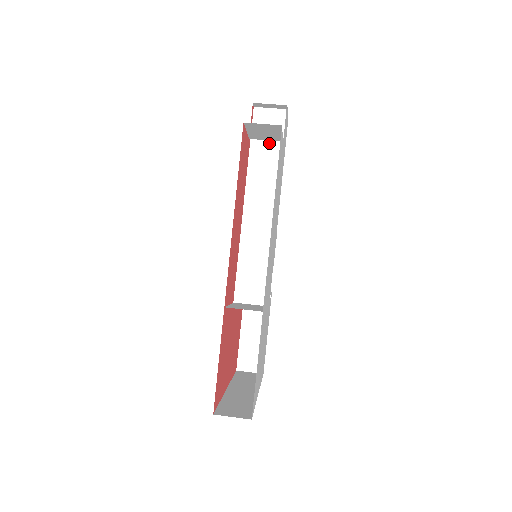
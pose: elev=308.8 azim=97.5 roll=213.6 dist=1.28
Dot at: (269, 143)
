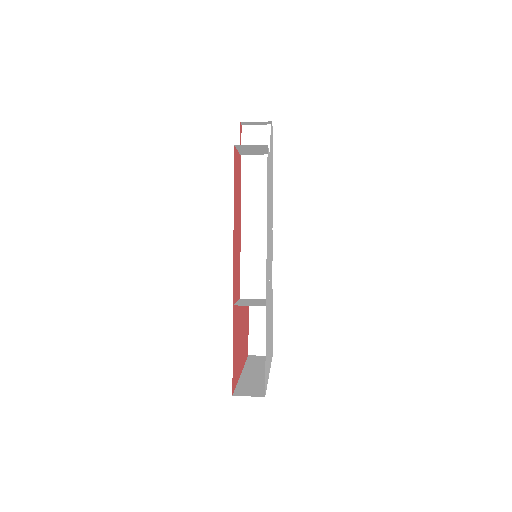
Dot at: (258, 156)
